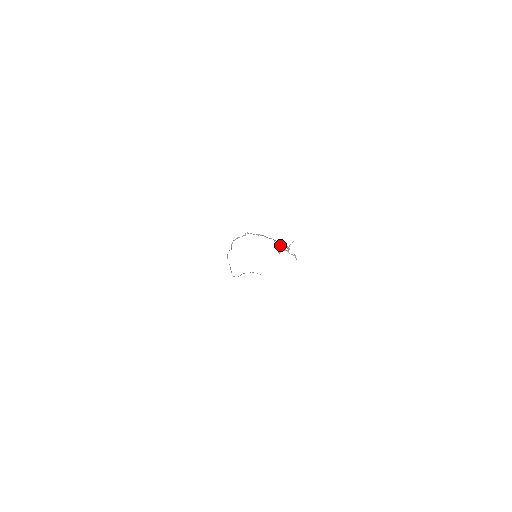
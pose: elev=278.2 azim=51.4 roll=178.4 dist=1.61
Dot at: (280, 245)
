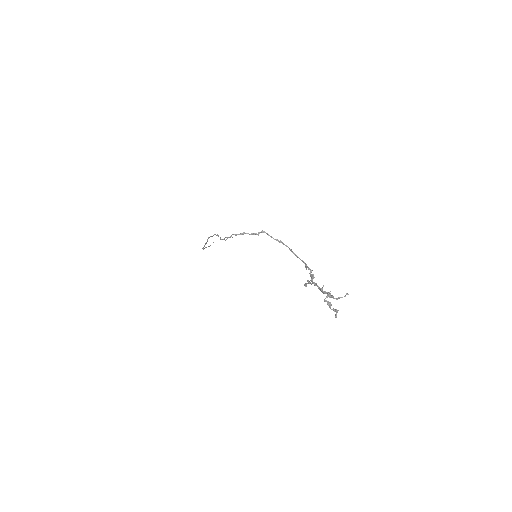
Dot at: occluded
